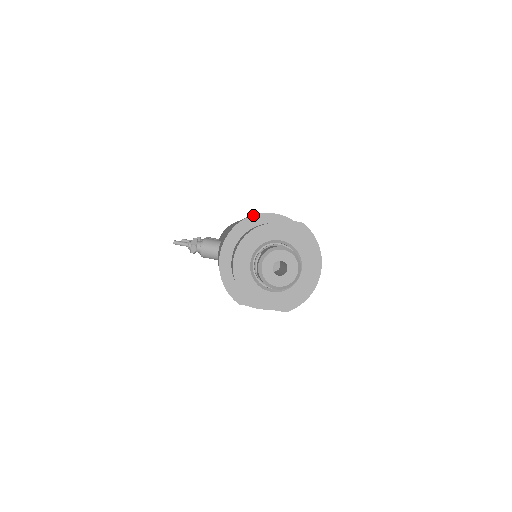
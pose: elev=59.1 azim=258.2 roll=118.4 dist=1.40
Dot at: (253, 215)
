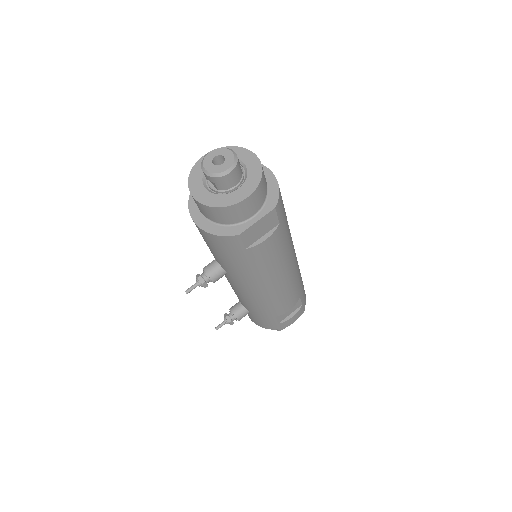
Dot at: occluded
